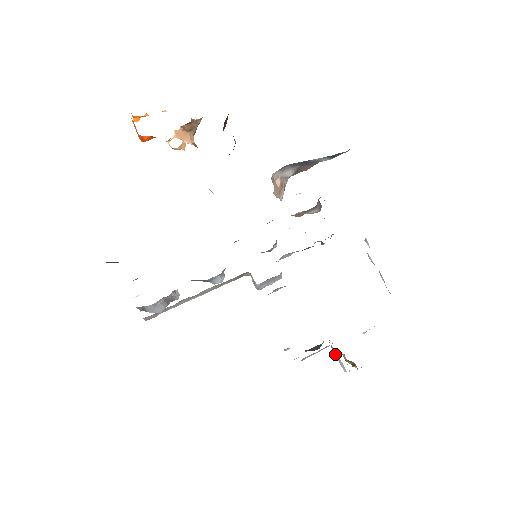
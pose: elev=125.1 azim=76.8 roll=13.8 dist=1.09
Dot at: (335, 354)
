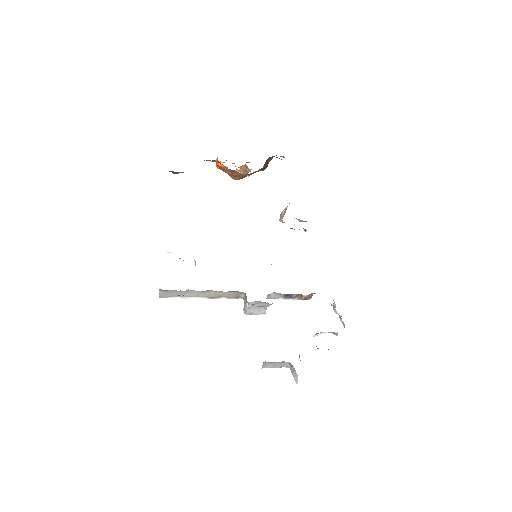
Dot at: (292, 372)
